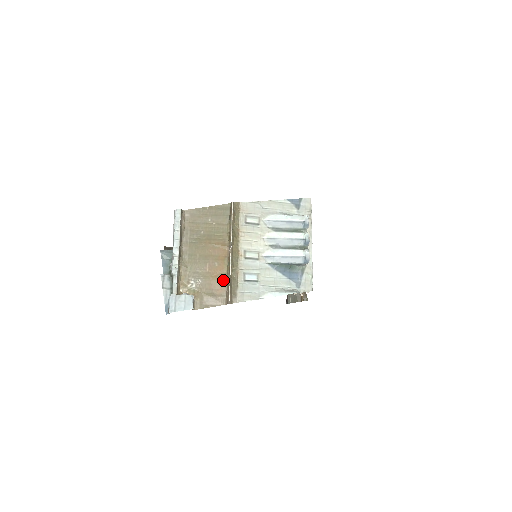
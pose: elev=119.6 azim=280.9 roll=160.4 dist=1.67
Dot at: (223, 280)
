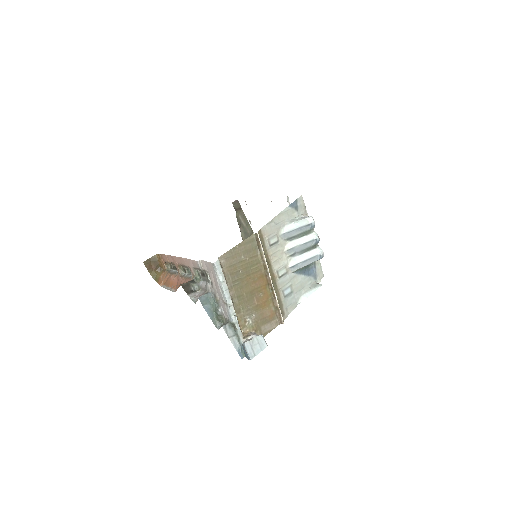
Dot at: (271, 306)
